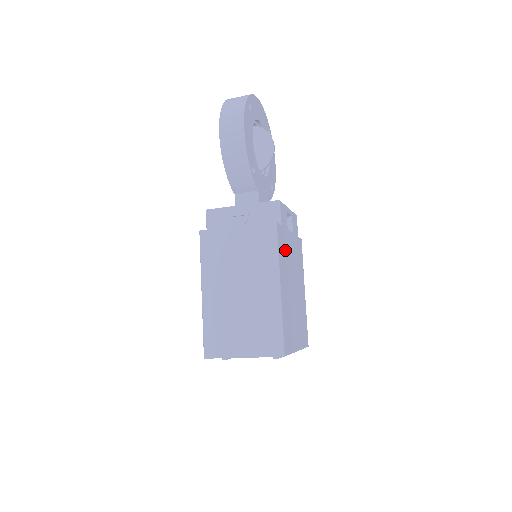
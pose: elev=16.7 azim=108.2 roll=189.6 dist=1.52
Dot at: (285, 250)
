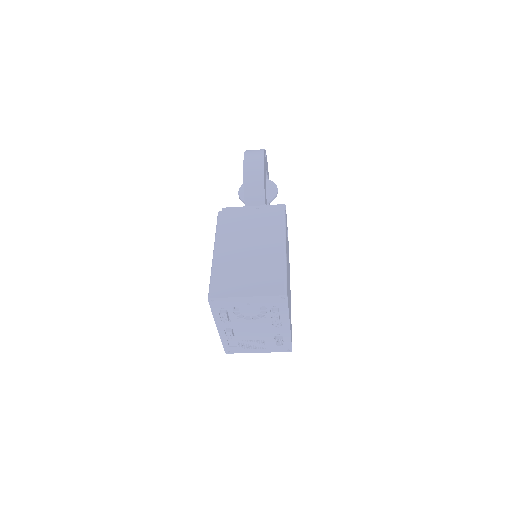
Dot at: occluded
